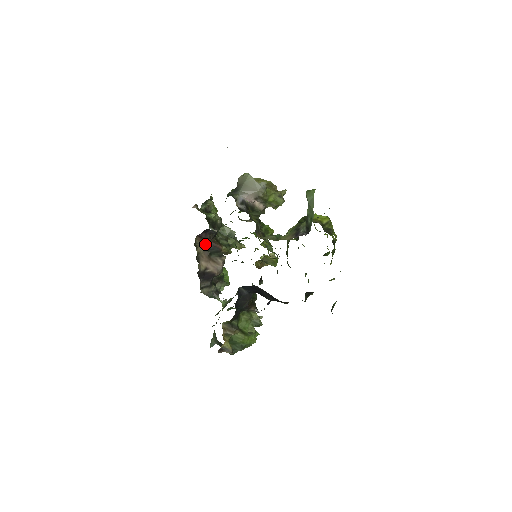
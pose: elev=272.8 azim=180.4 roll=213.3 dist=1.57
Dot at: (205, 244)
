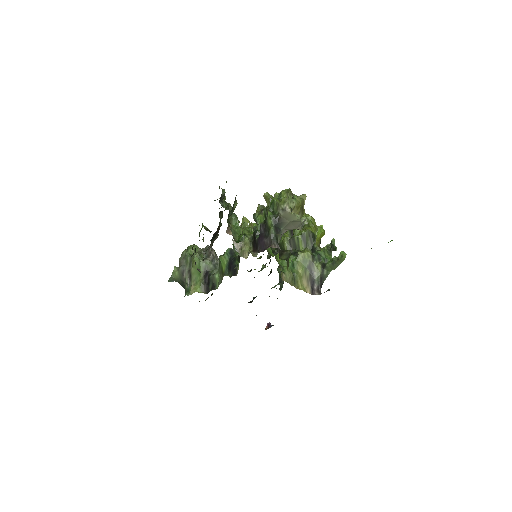
Dot at: occluded
